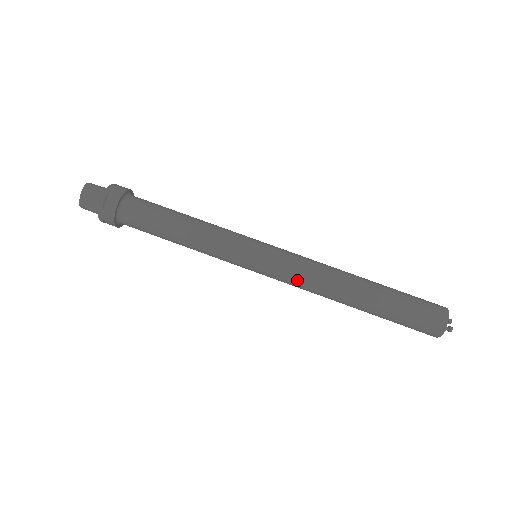
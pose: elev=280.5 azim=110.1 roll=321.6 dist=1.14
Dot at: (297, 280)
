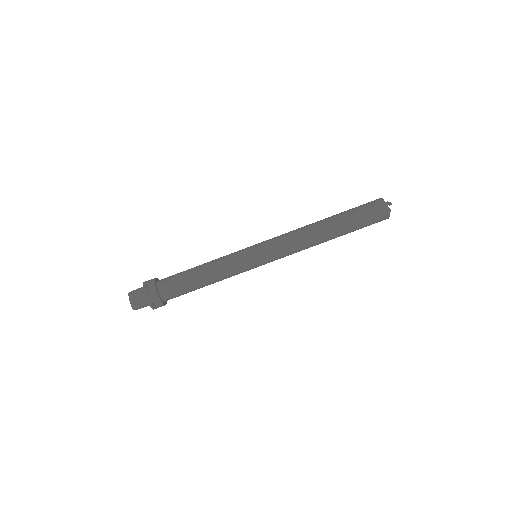
Dot at: (287, 244)
